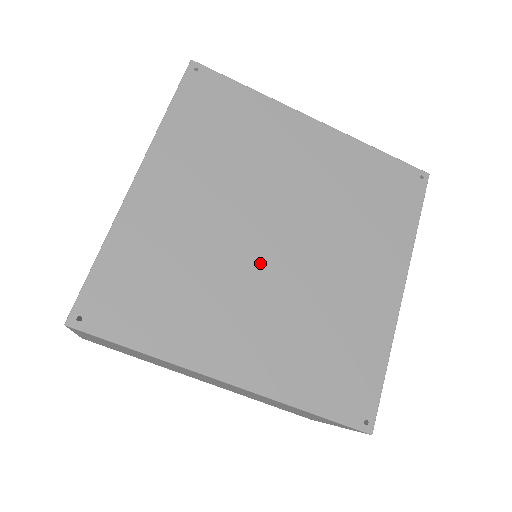
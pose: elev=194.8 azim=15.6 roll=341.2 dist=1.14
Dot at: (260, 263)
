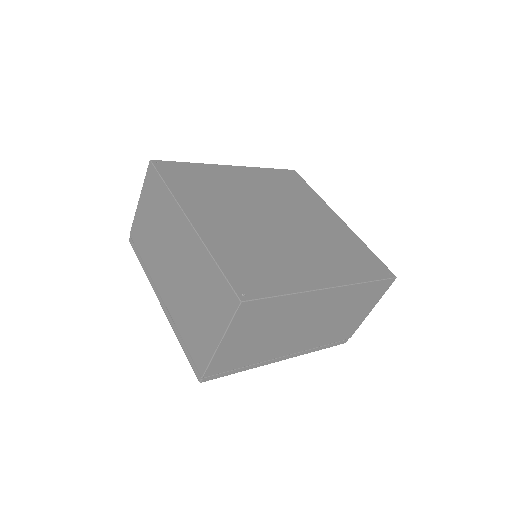
Dot at: (256, 216)
